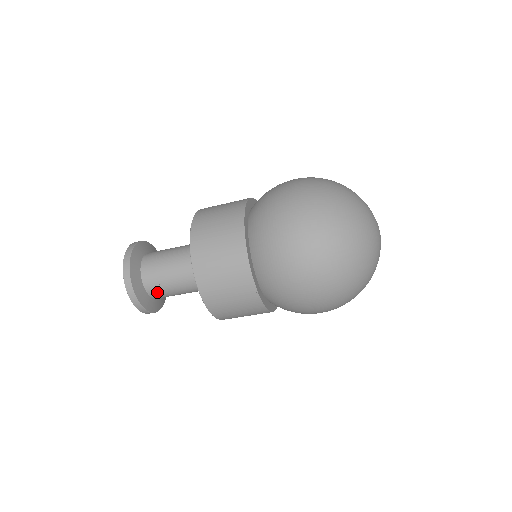
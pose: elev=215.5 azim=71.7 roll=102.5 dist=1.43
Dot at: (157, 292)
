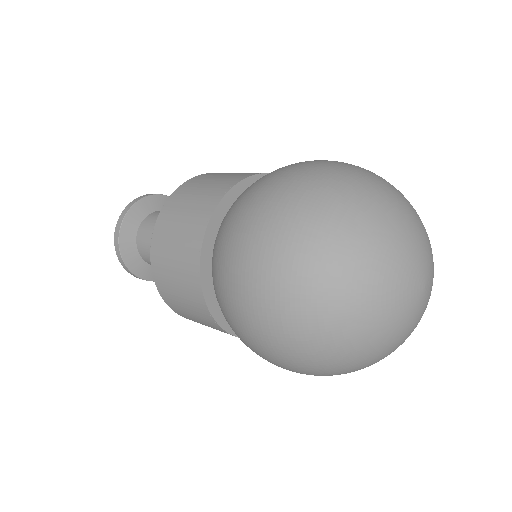
Dot at: occluded
